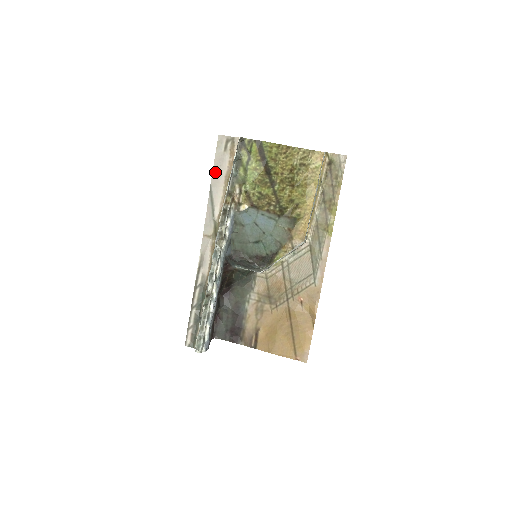
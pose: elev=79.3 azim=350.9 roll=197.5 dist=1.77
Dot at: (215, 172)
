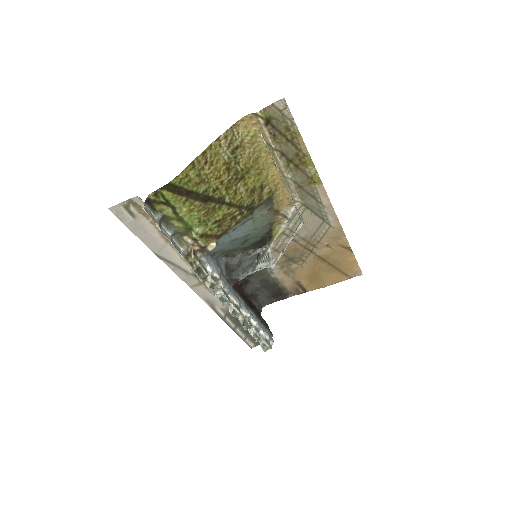
Dot at: (145, 241)
